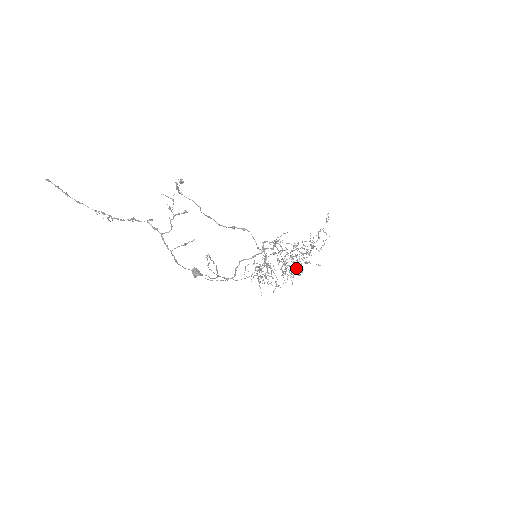
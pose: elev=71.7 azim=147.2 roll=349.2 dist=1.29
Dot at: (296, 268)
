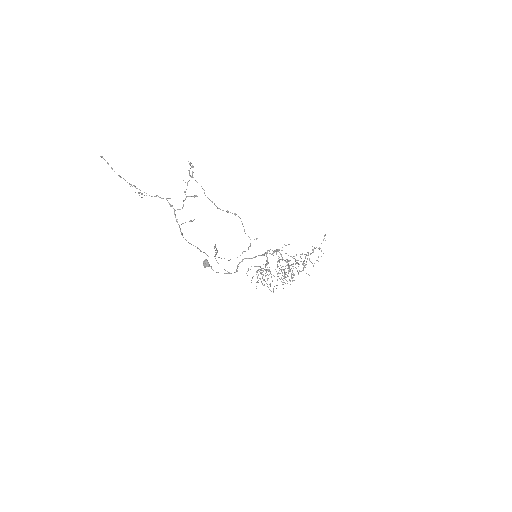
Dot at: occluded
